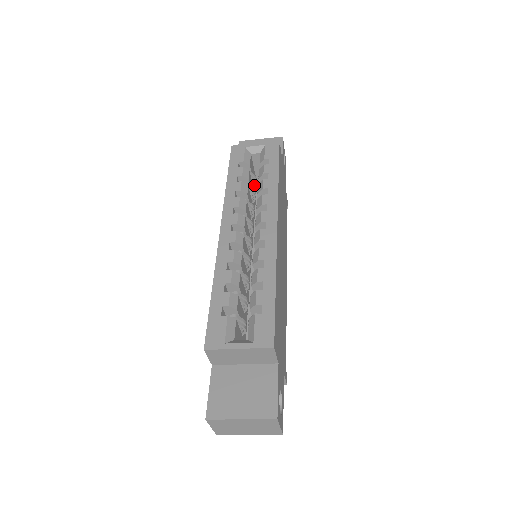
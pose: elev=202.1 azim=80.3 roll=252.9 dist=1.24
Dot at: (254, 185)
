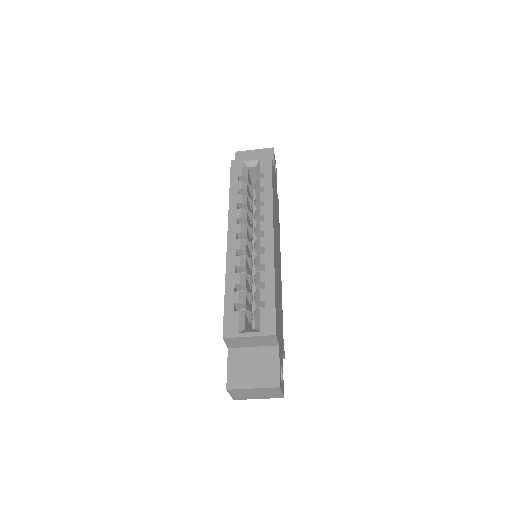
Dot at: (251, 194)
